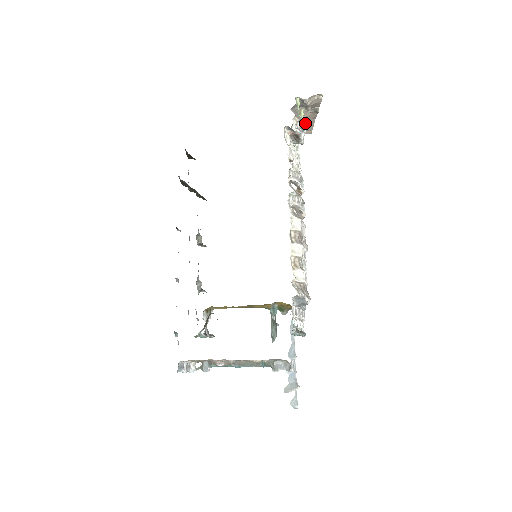
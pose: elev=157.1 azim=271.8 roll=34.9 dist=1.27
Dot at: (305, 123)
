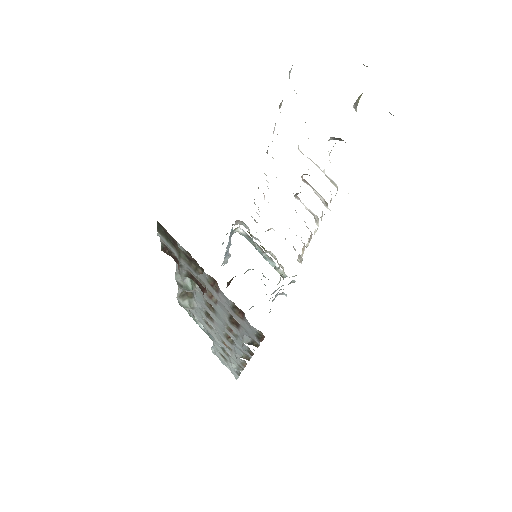
Dot at: occluded
